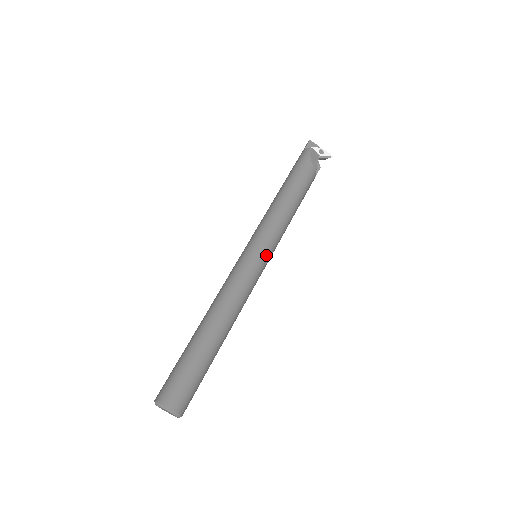
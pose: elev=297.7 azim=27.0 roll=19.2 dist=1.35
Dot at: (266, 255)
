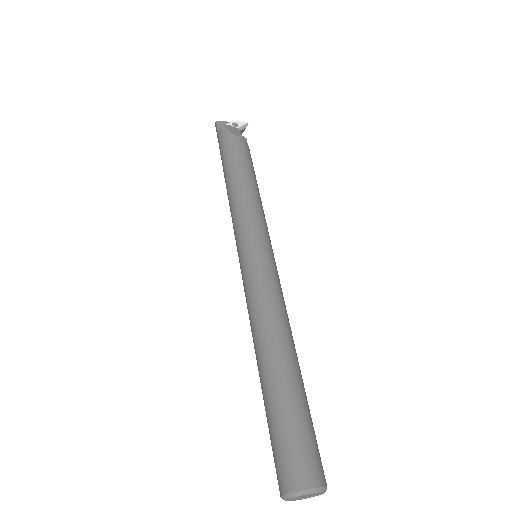
Dot at: (266, 245)
